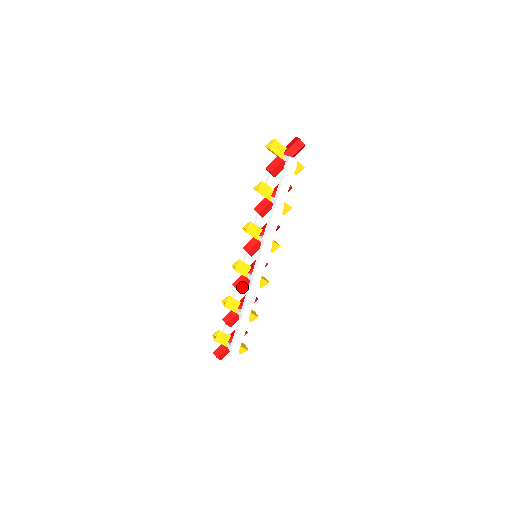
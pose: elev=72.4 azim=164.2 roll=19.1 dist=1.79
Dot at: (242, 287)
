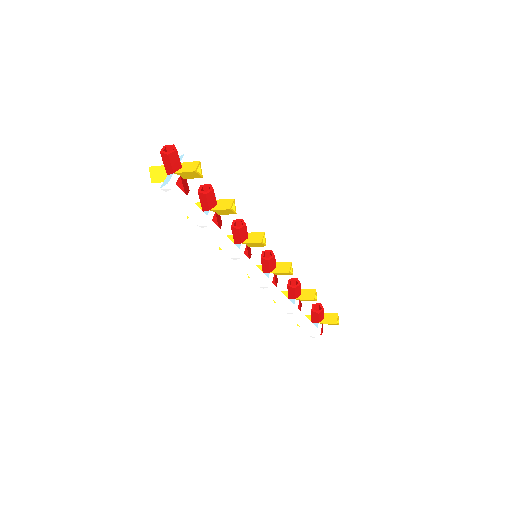
Dot at: occluded
